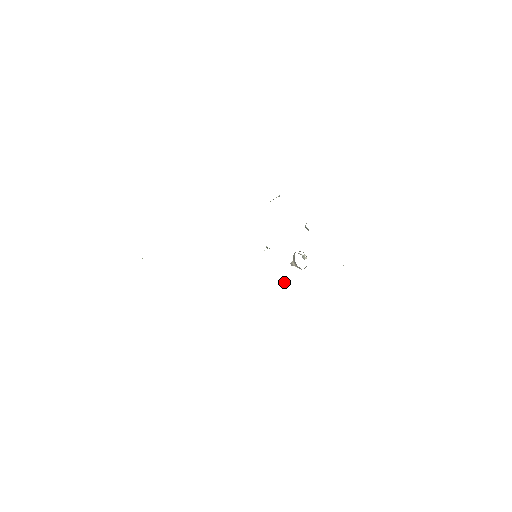
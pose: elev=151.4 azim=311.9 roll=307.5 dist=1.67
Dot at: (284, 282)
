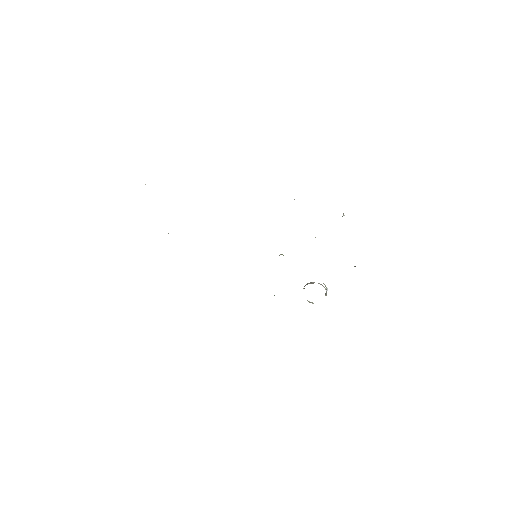
Dot at: occluded
